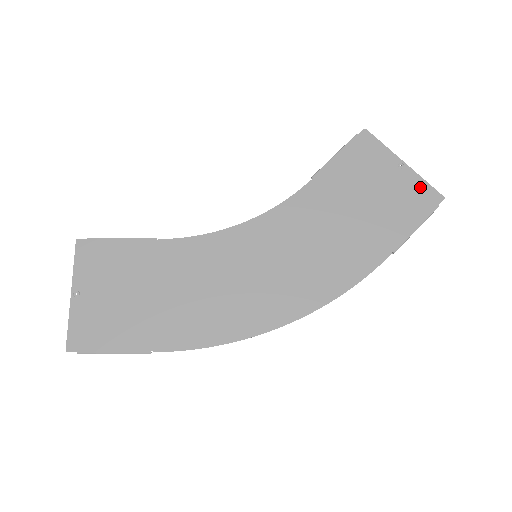
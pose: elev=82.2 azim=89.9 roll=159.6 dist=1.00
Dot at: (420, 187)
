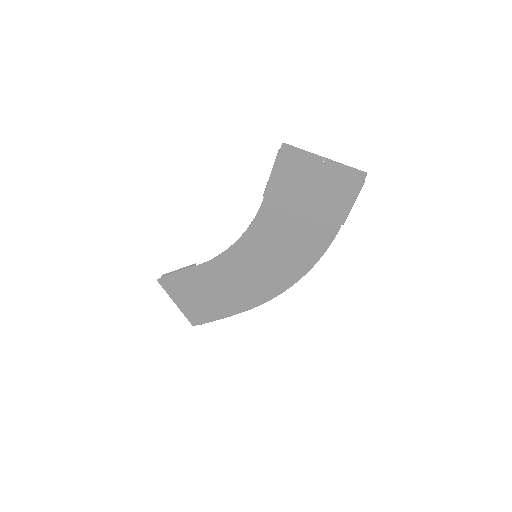
Dot at: (345, 173)
